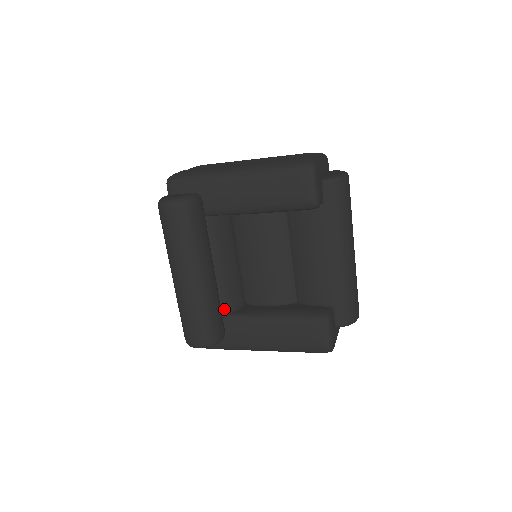
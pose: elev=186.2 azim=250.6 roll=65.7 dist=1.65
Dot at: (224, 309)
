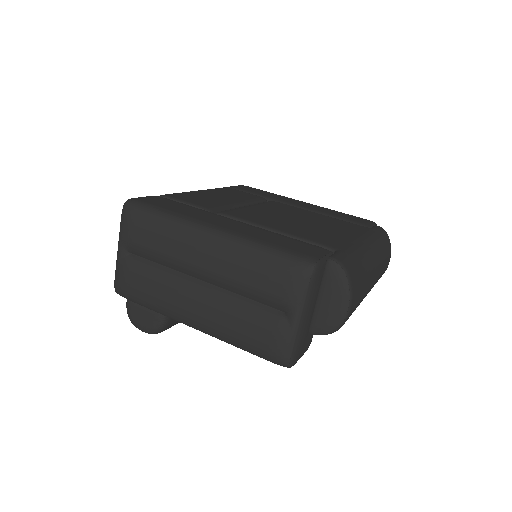
Dot at: occluded
